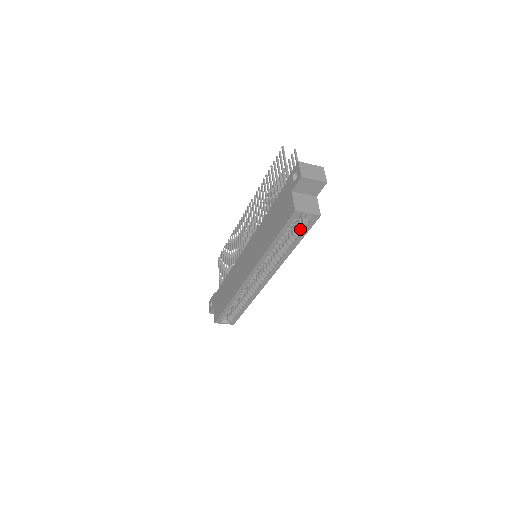
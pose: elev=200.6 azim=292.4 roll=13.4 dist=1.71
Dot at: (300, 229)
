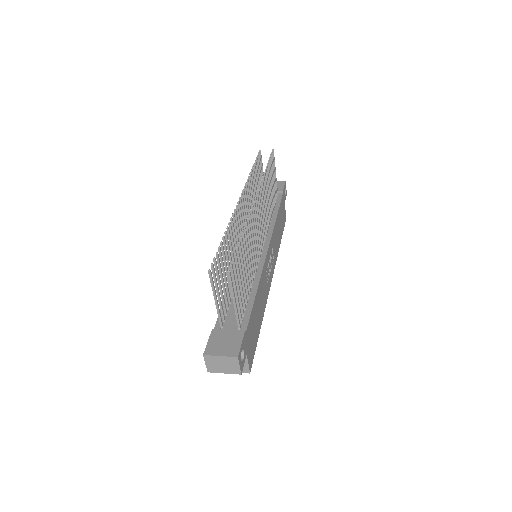
Dot at: occluded
